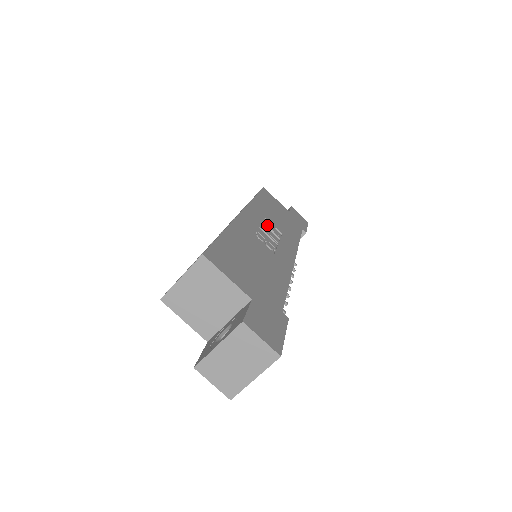
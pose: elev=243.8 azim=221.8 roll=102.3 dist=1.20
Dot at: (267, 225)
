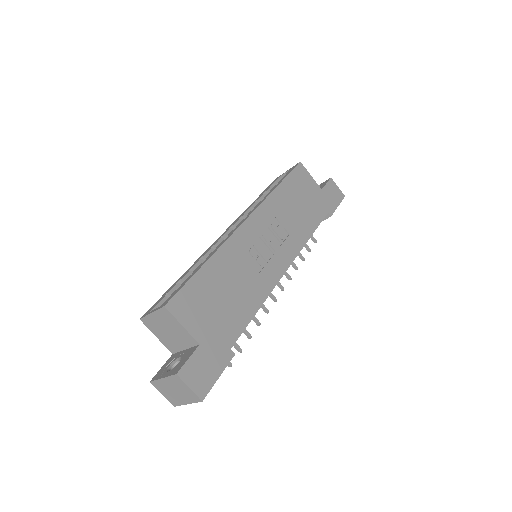
Dot at: (273, 228)
